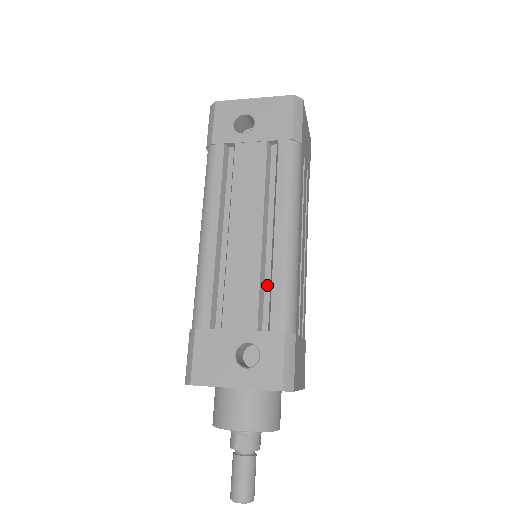
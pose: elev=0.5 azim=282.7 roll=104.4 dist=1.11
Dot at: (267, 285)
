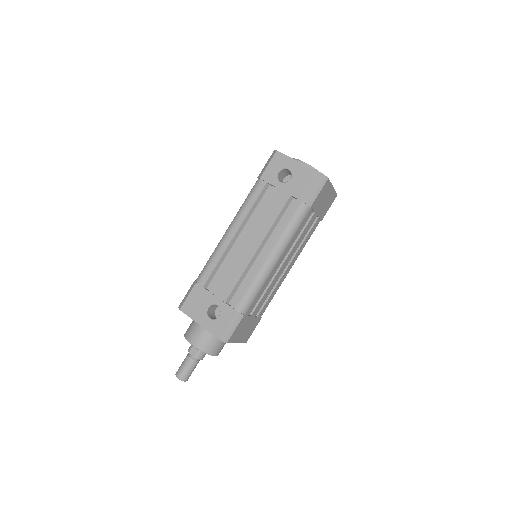
Dot at: (244, 280)
